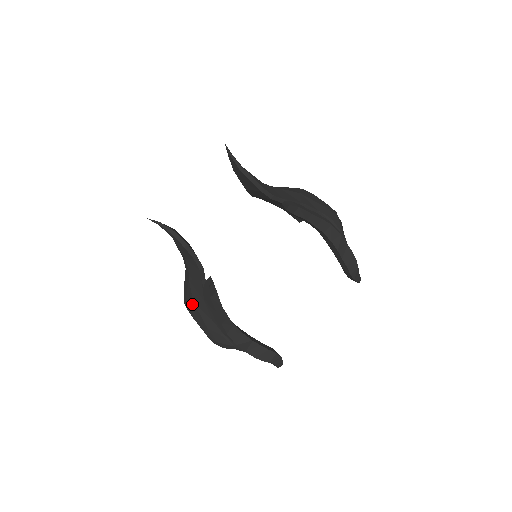
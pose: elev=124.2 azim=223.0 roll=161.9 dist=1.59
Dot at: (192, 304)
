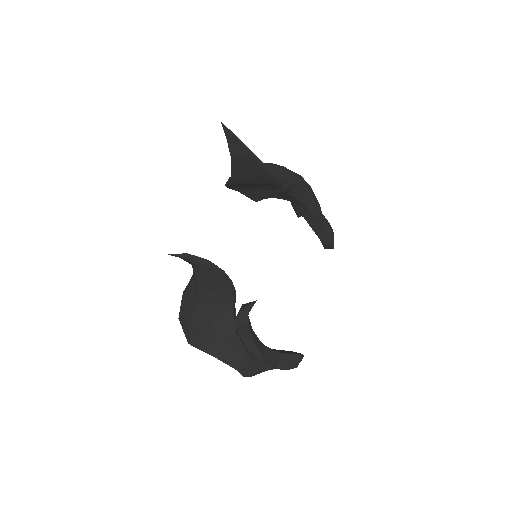
Dot at: (217, 343)
